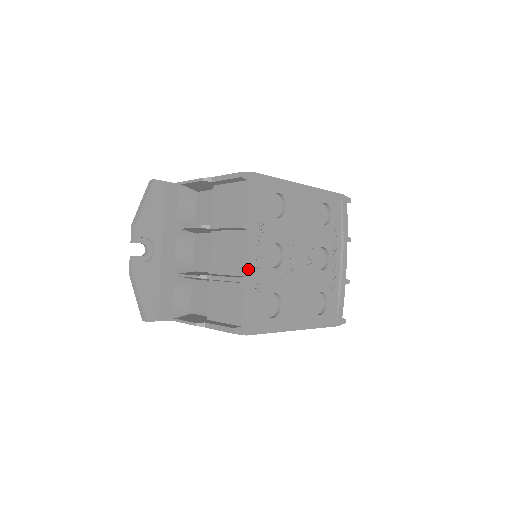
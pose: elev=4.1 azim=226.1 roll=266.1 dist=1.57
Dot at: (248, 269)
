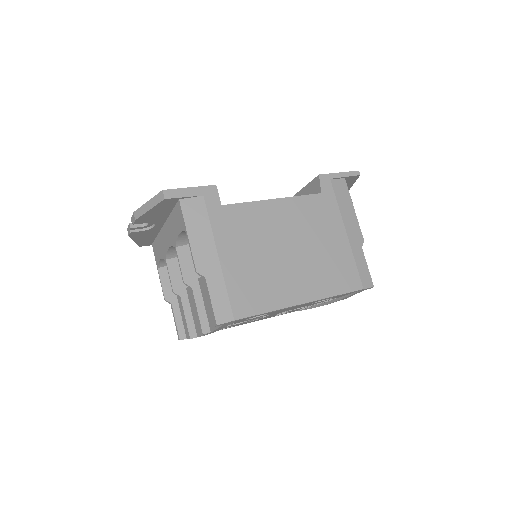
Dot at: occluded
